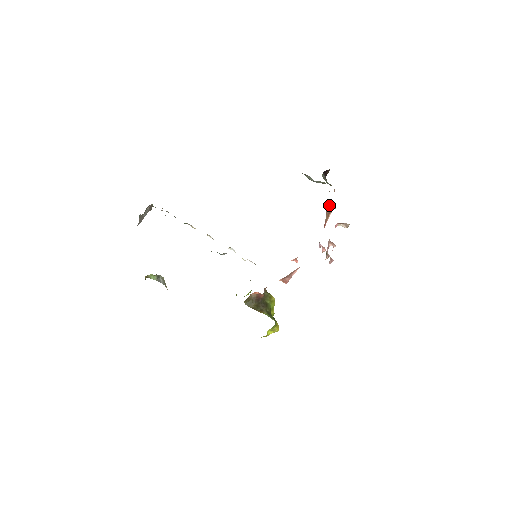
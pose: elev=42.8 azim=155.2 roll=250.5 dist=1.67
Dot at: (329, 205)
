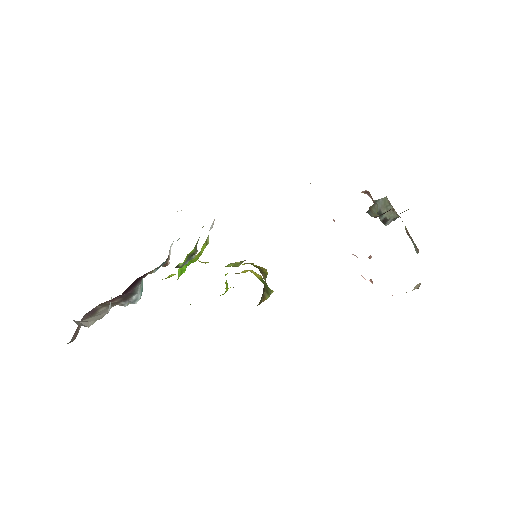
Dot at: occluded
